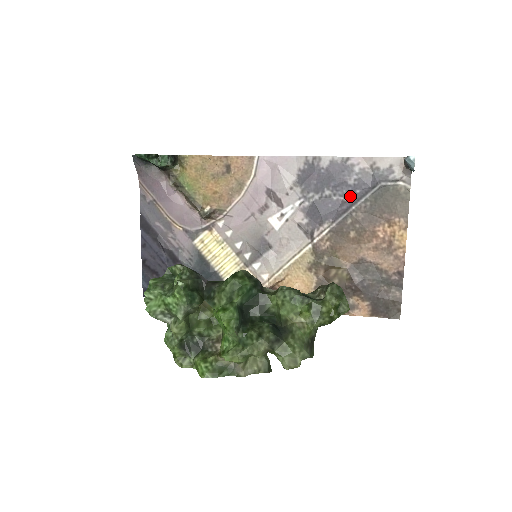
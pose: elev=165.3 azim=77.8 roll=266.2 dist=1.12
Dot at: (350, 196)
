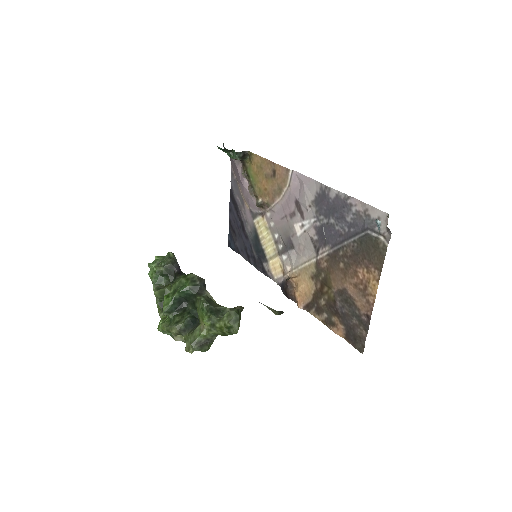
Dot at: (346, 231)
